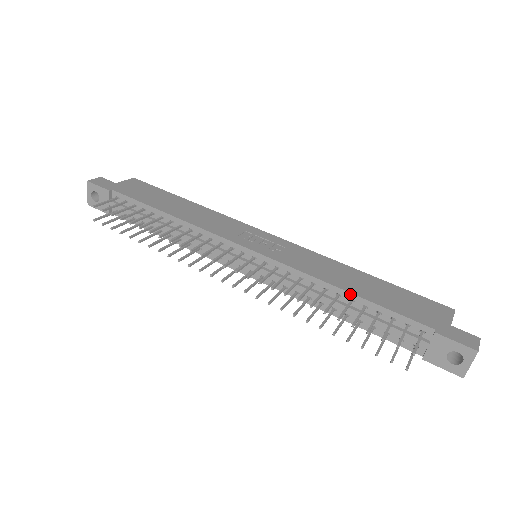
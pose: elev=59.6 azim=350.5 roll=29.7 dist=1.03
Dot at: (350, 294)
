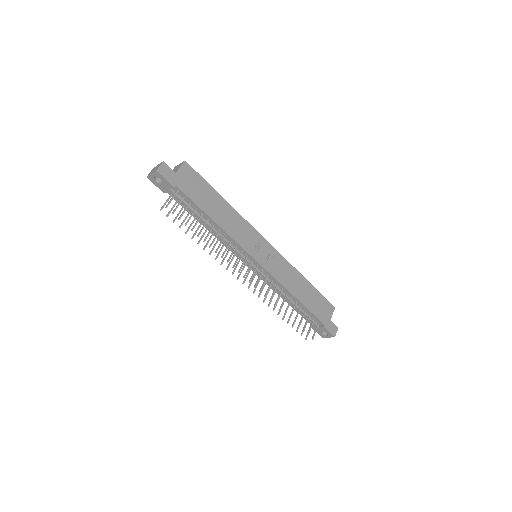
Dot at: (298, 300)
